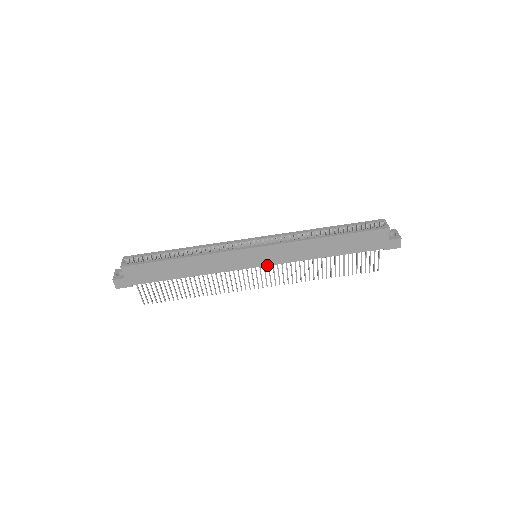
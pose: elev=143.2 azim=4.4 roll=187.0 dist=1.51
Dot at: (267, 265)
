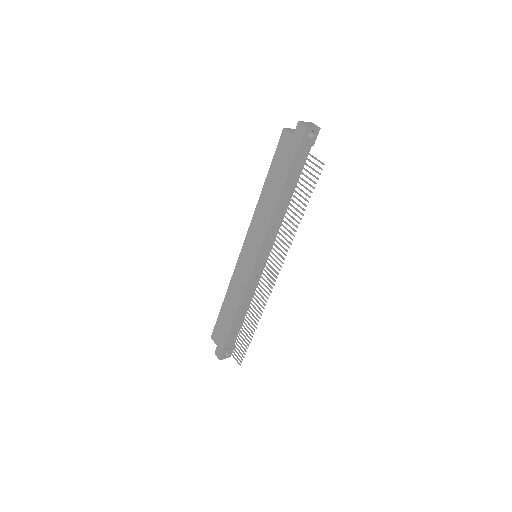
Dot at: (258, 254)
